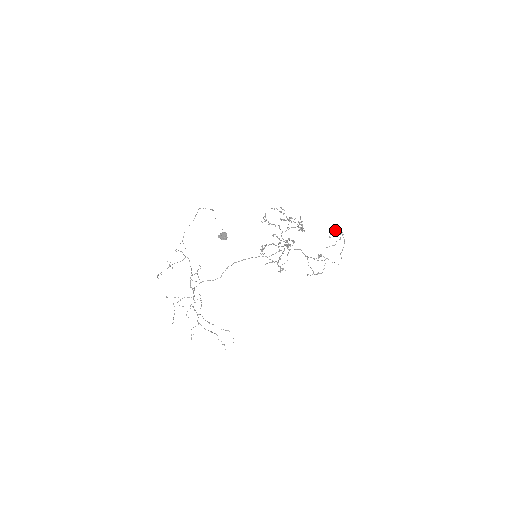
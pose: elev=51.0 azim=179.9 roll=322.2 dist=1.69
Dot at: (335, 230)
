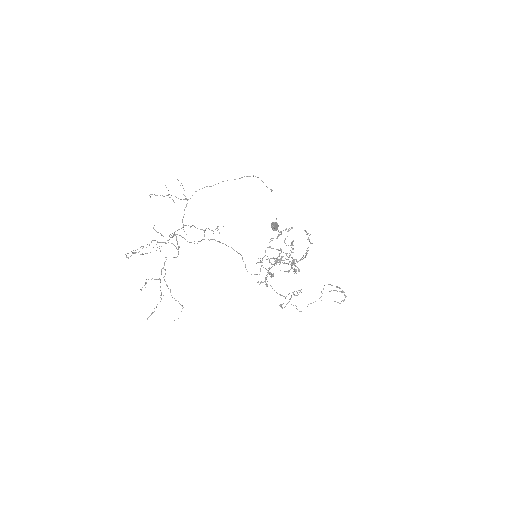
Dot at: occluded
